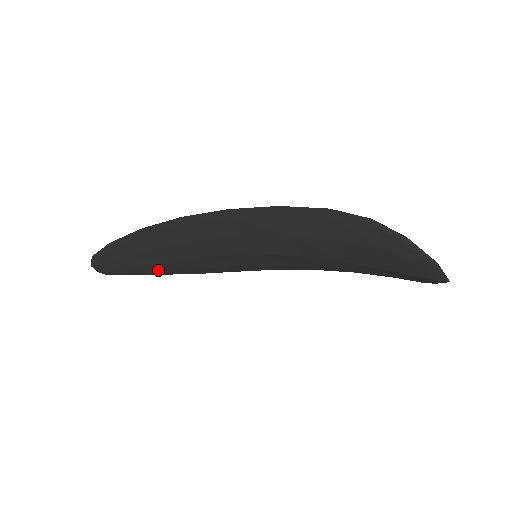
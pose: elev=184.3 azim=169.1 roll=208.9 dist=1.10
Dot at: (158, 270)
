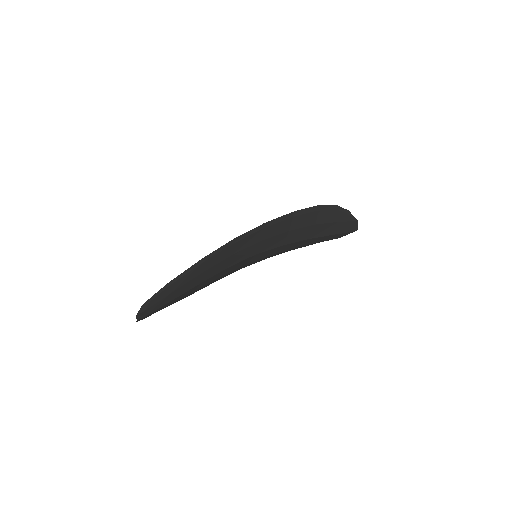
Dot at: (178, 299)
